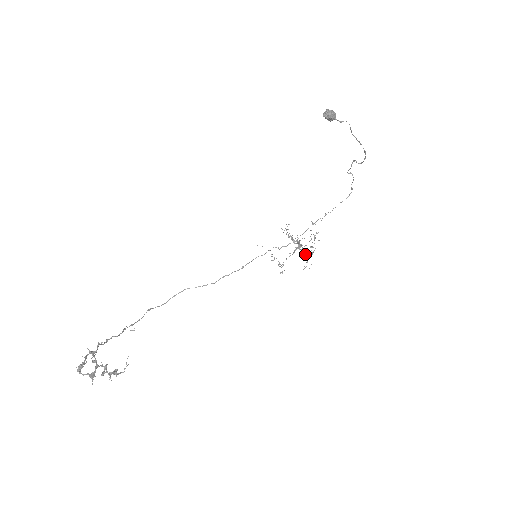
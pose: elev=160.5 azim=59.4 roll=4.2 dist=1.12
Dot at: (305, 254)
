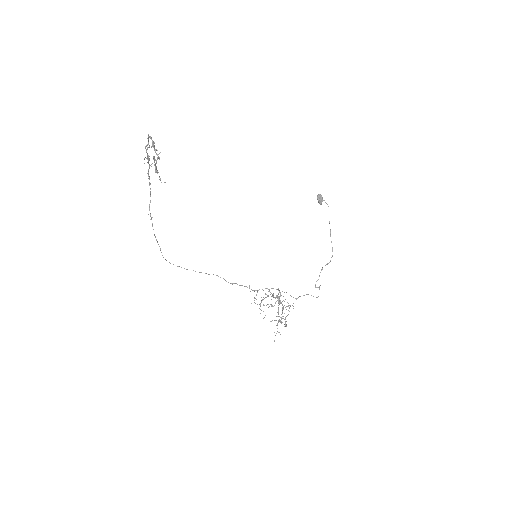
Dot at: occluded
